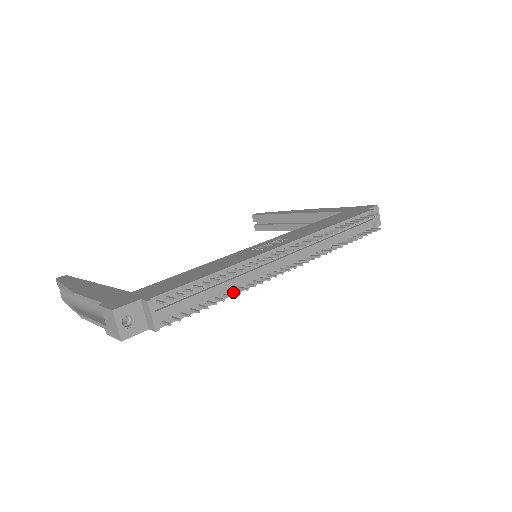
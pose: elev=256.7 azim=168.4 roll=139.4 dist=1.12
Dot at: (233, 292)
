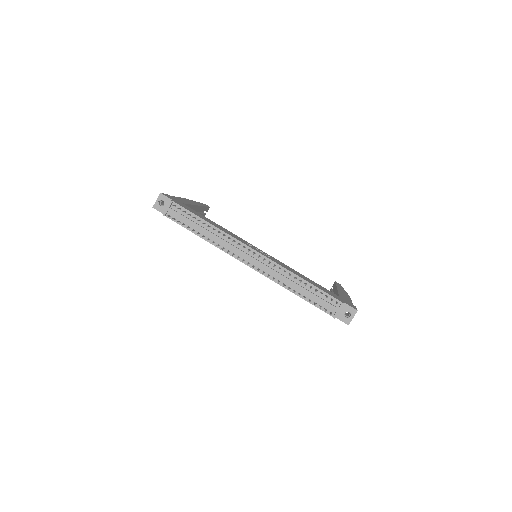
Dot at: (208, 239)
